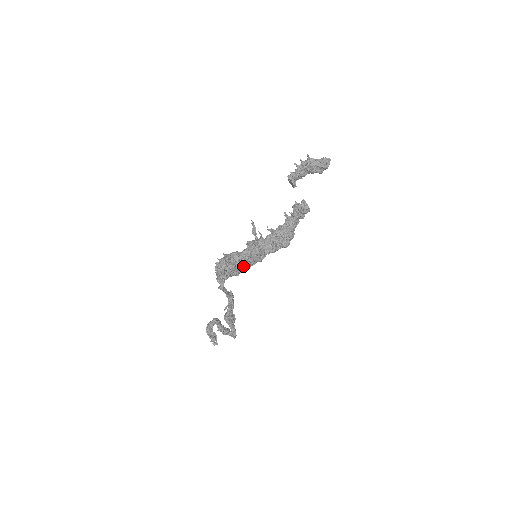
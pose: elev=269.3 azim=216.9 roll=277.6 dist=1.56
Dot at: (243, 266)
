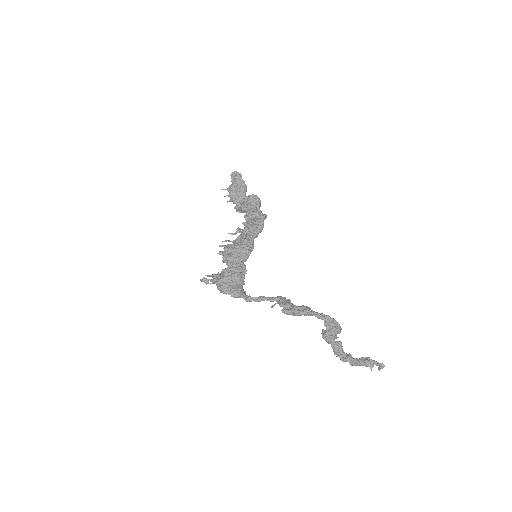
Dot at: (231, 264)
